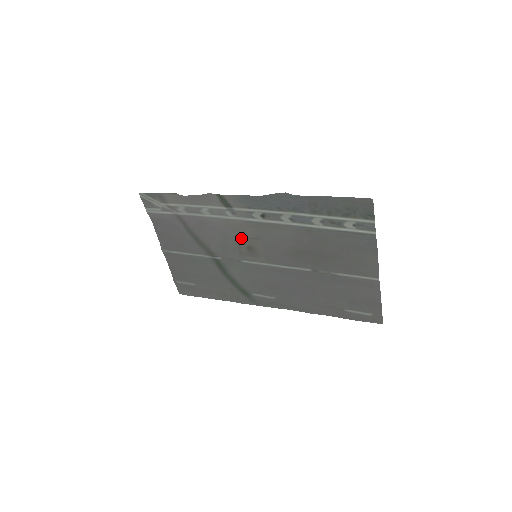
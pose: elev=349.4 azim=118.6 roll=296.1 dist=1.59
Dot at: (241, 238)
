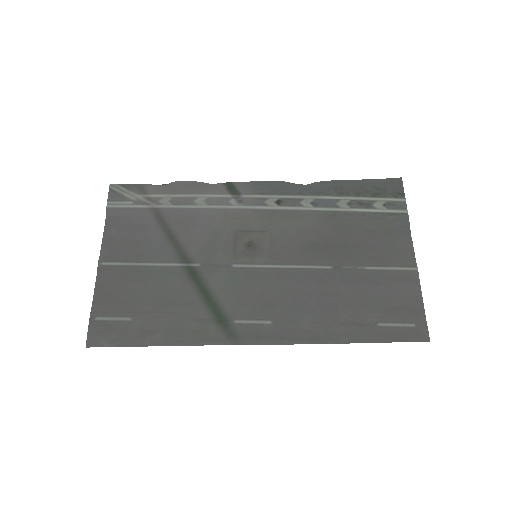
Dot at: (241, 232)
